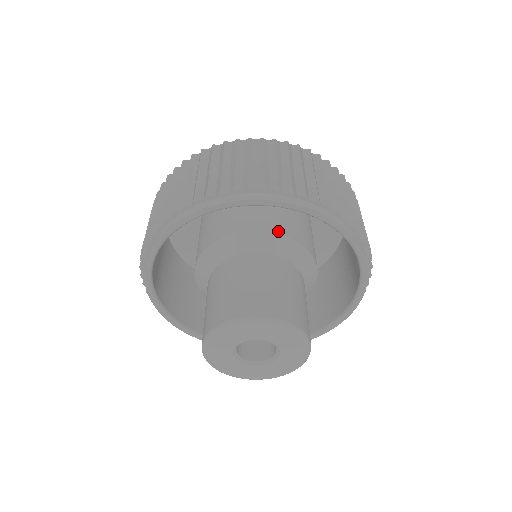
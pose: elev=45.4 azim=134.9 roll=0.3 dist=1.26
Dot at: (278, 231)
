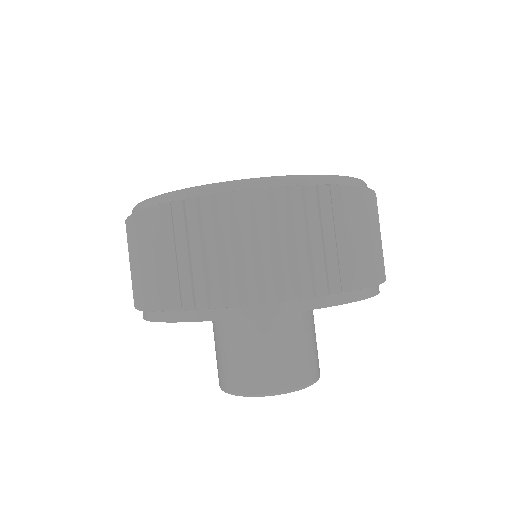
Dot at: occluded
